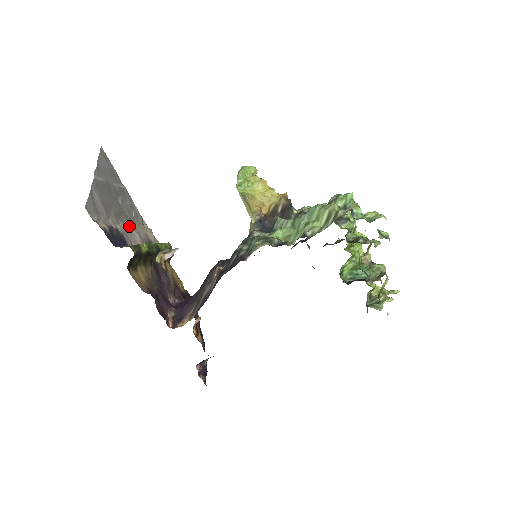
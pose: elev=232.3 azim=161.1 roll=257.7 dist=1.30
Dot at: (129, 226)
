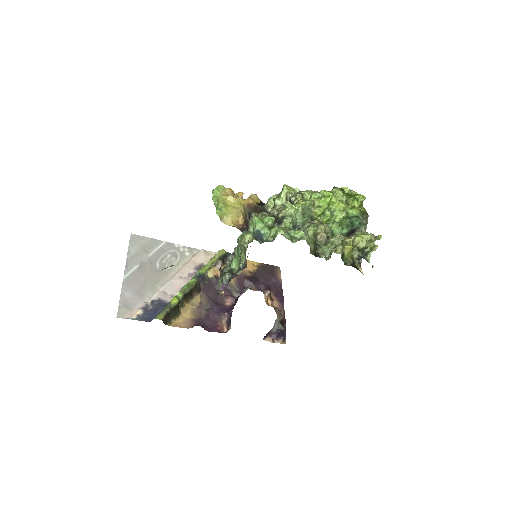
Dot at: (169, 280)
